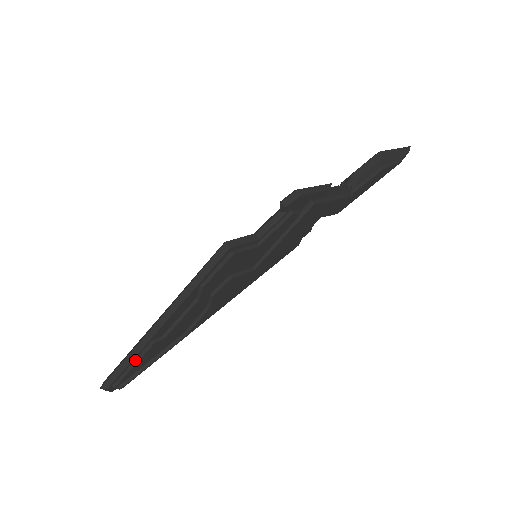
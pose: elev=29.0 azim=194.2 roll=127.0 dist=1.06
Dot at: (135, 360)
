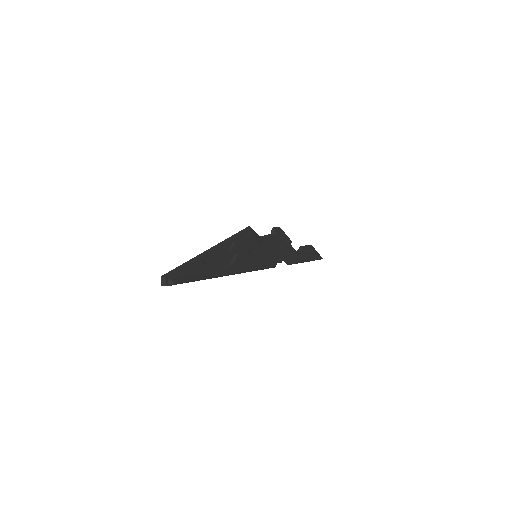
Dot at: (188, 268)
